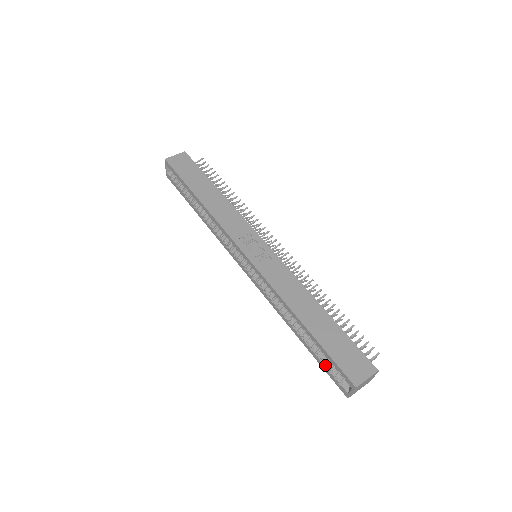
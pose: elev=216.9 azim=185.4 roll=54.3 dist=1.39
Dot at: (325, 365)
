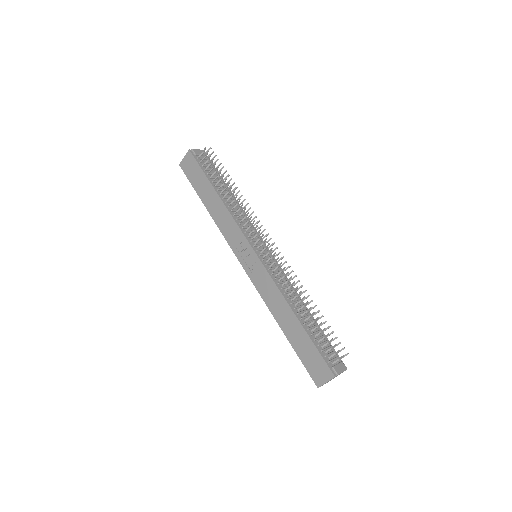
Dot at: occluded
